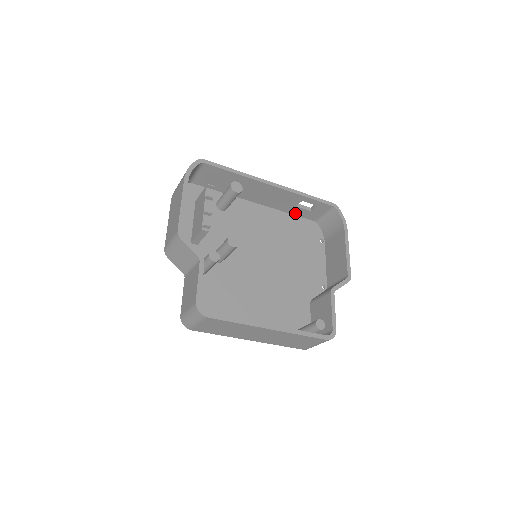
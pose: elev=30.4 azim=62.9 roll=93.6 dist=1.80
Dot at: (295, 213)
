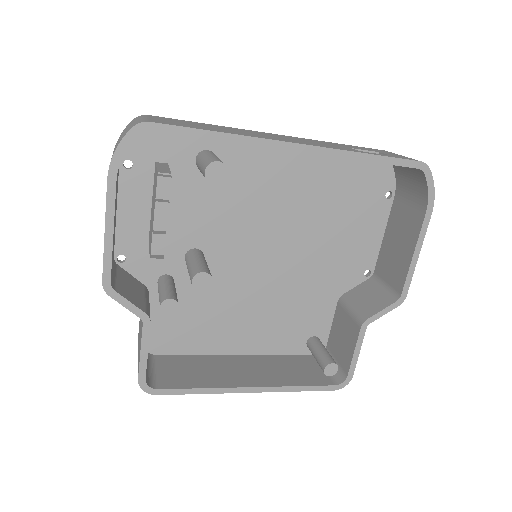
Dot at: occluded
